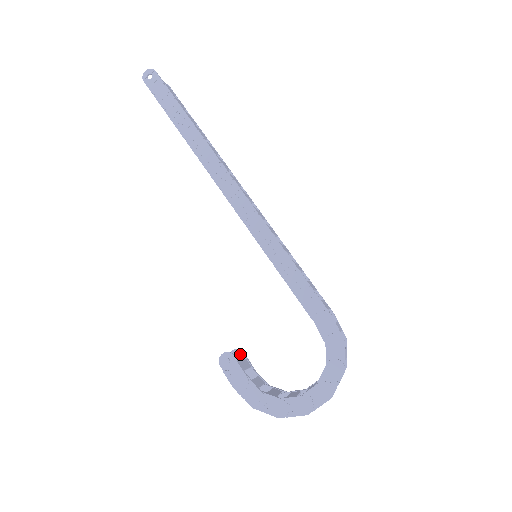
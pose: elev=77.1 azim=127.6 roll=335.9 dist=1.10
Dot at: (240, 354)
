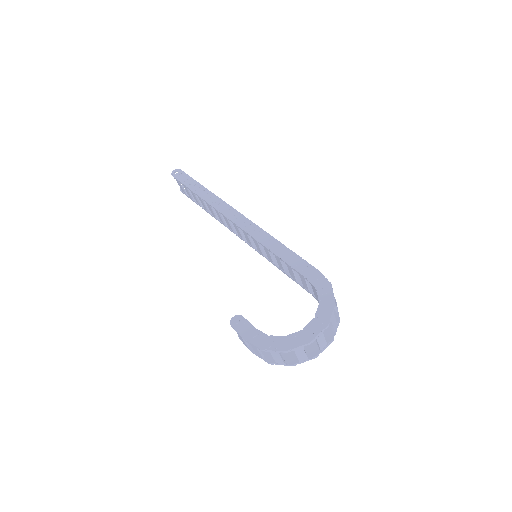
Dot at: occluded
